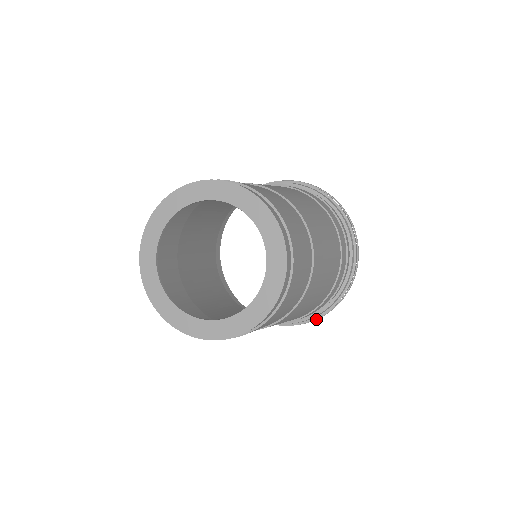
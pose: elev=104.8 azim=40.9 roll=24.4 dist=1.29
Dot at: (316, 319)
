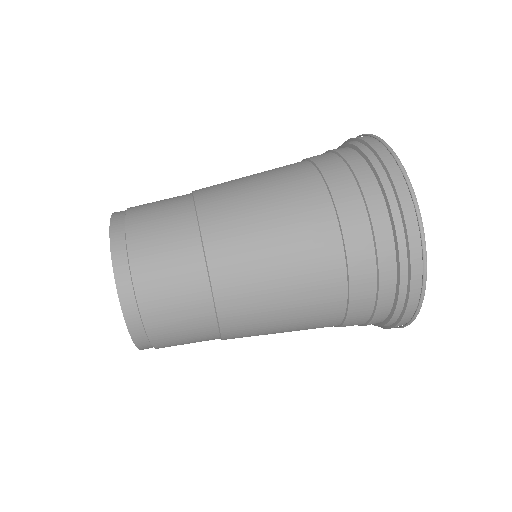
Dot at: occluded
